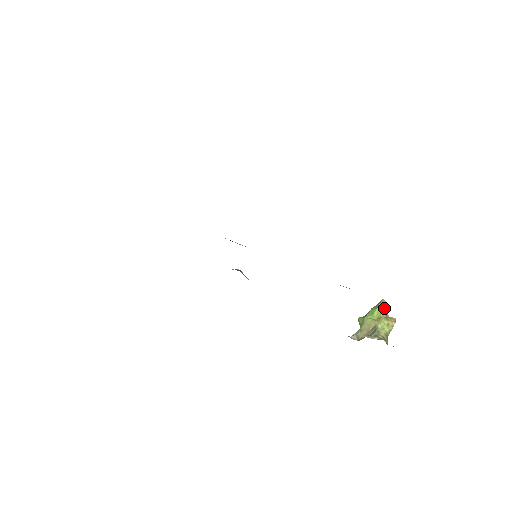
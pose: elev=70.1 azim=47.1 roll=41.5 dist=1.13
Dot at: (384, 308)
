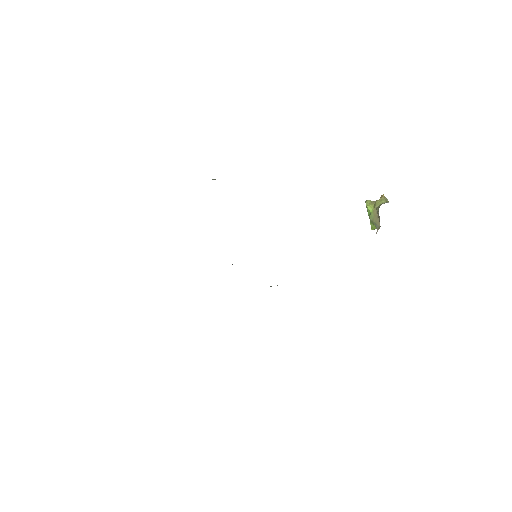
Dot at: (370, 202)
